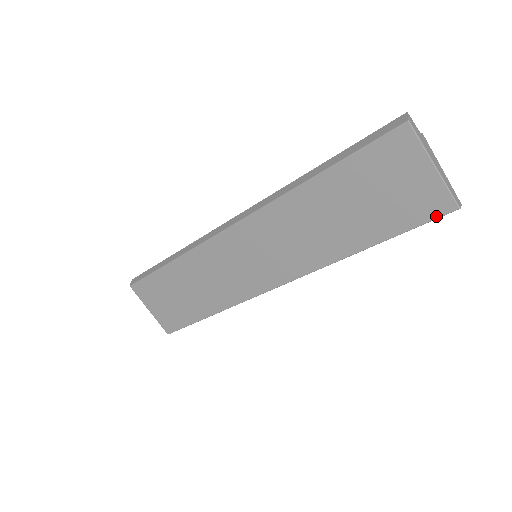
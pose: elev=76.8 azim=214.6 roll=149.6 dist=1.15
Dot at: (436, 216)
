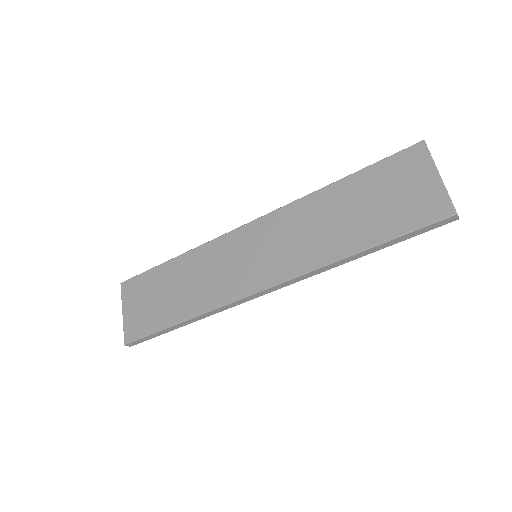
Dot at: (434, 220)
